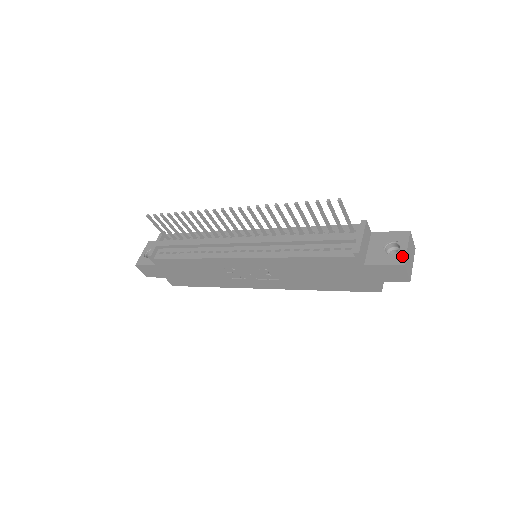
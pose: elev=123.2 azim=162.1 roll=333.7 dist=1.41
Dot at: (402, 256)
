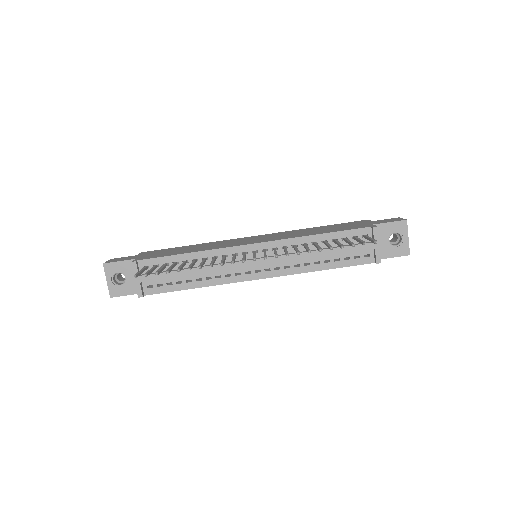
Dot at: (406, 247)
